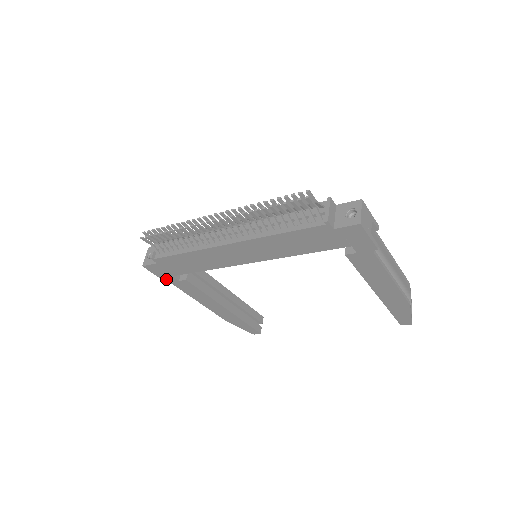
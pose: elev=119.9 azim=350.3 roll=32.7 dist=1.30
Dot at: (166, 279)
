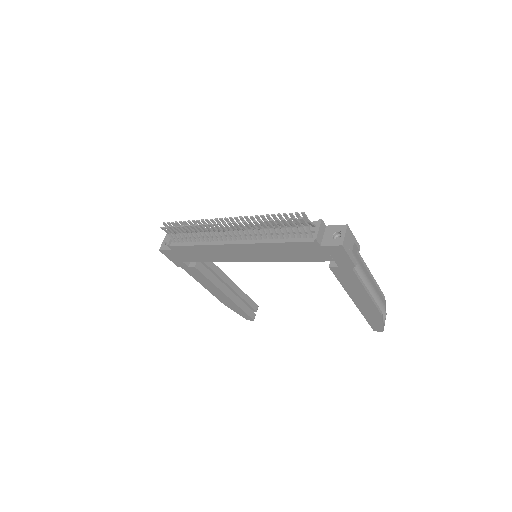
Dot at: (178, 263)
